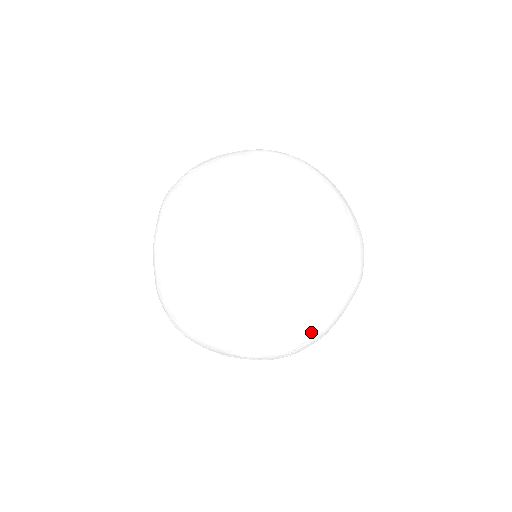
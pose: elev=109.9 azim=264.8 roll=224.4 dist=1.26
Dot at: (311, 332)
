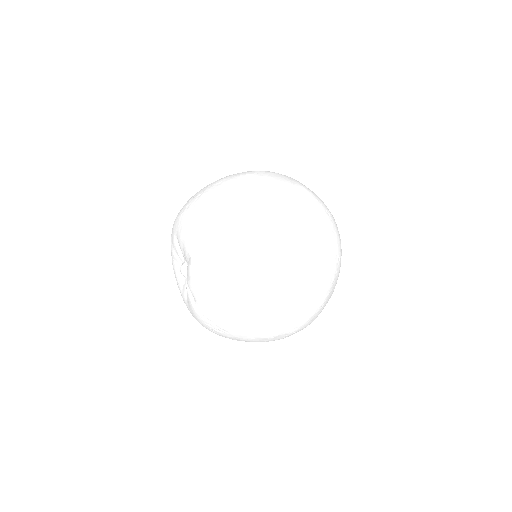
Dot at: (333, 237)
